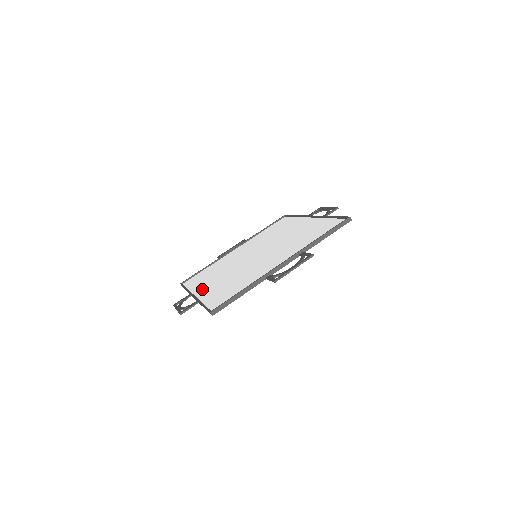
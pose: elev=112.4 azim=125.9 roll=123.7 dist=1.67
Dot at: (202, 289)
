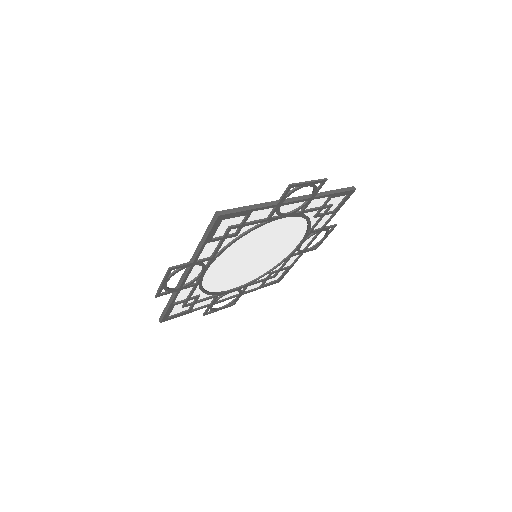
Dot at: (194, 274)
